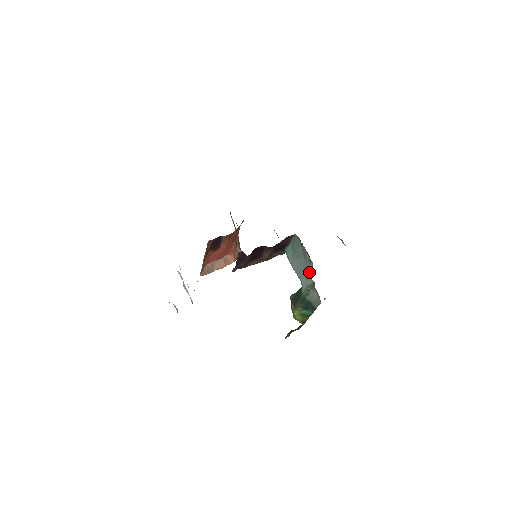
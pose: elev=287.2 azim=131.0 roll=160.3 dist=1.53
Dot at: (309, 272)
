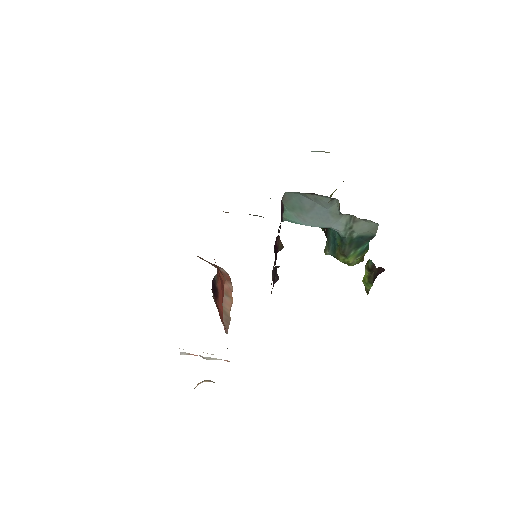
Dot at: (337, 212)
